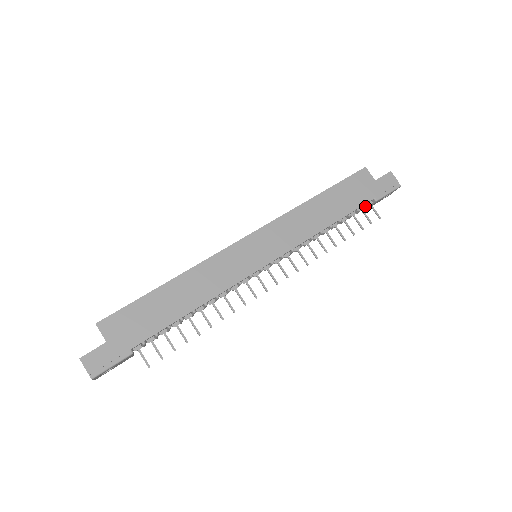
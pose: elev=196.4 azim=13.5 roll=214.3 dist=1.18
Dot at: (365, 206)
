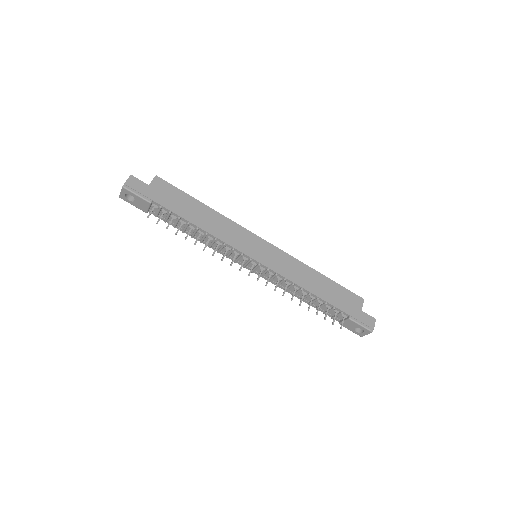
Dot at: (340, 313)
